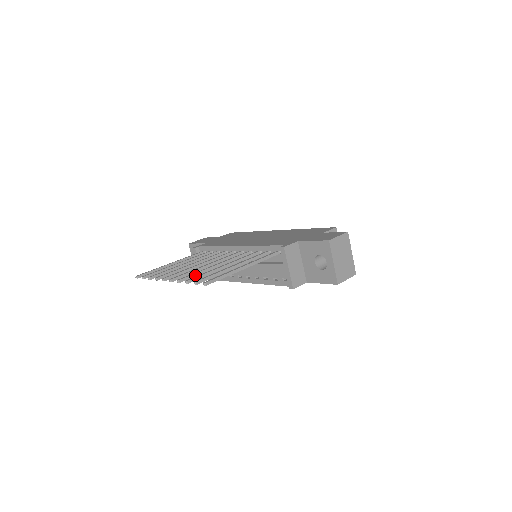
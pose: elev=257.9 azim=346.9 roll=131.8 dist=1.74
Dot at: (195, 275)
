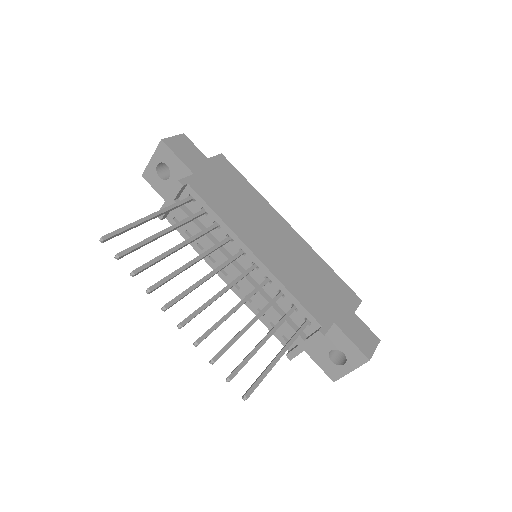
Dot at: occluded
